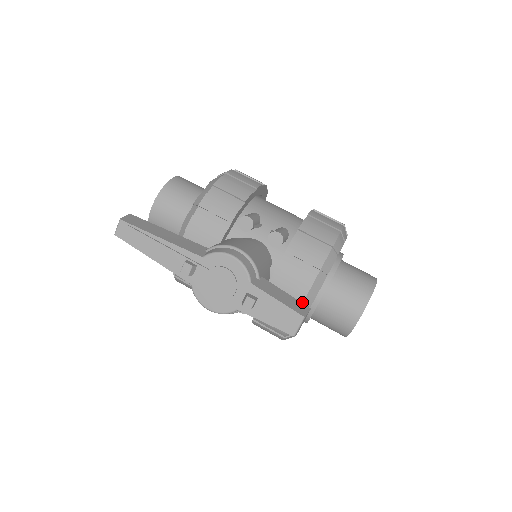
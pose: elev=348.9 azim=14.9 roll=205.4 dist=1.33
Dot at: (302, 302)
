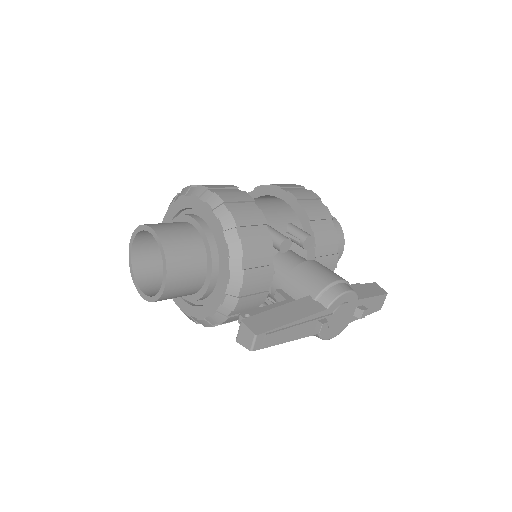
Dot at: occluded
